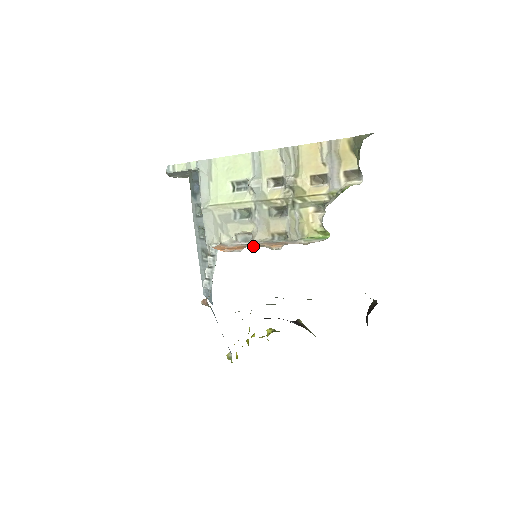
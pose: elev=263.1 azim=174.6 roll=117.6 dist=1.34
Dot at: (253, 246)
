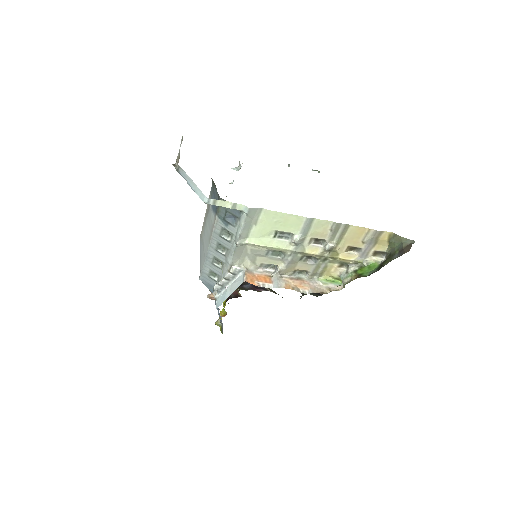
Dot at: (284, 286)
